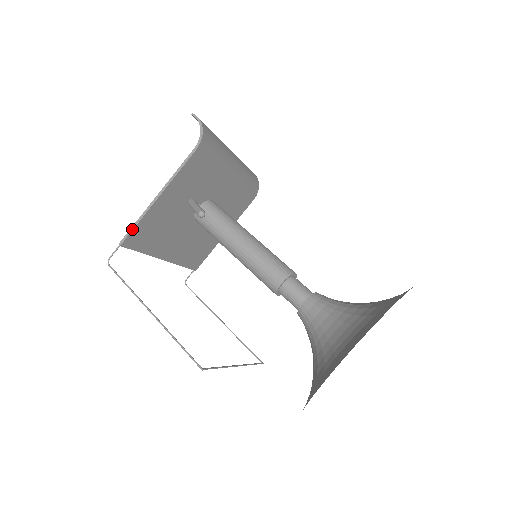
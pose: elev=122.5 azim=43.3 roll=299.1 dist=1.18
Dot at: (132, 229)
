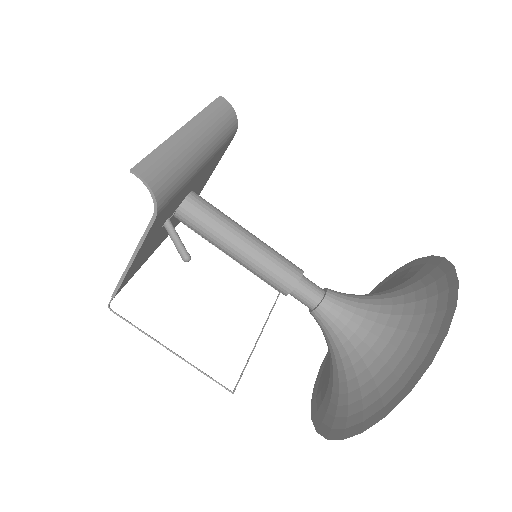
Dot at: (119, 286)
